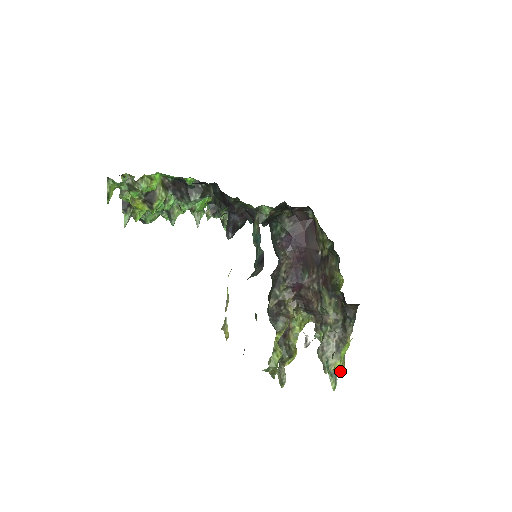
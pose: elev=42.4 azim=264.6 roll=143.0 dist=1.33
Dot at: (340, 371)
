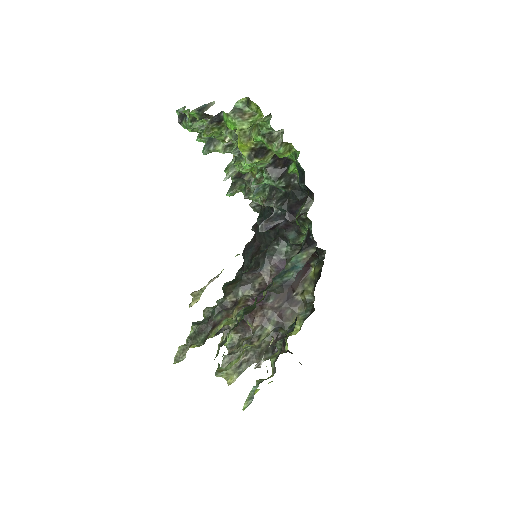
Dot at: (229, 382)
